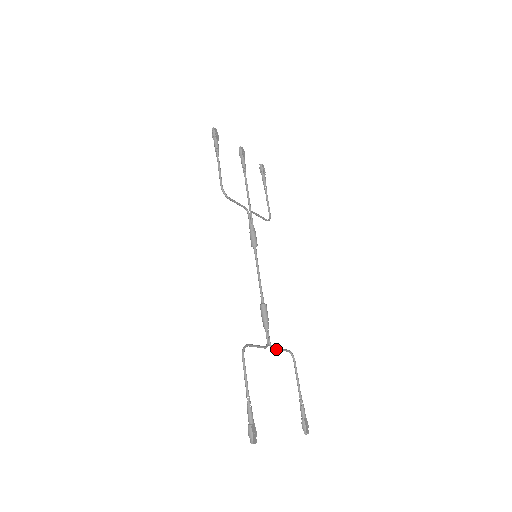
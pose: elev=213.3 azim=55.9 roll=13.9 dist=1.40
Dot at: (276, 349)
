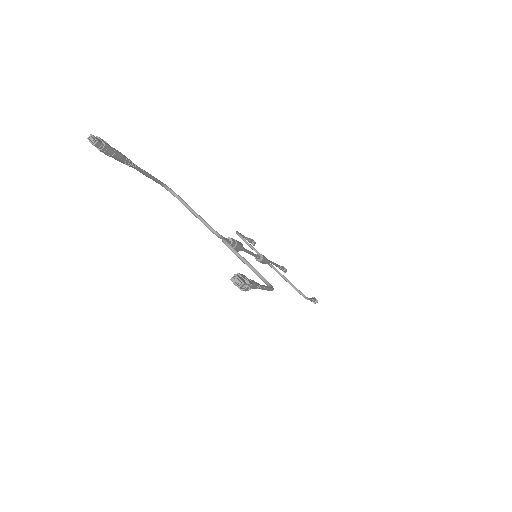
Dot at: (233, 248)
